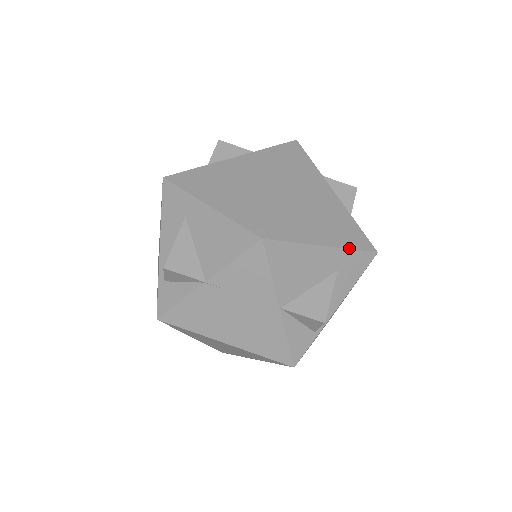
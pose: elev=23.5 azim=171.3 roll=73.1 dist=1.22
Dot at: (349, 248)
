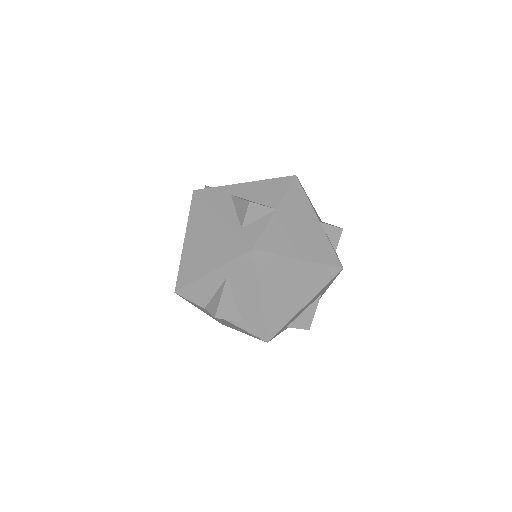
Dot at: occluded
